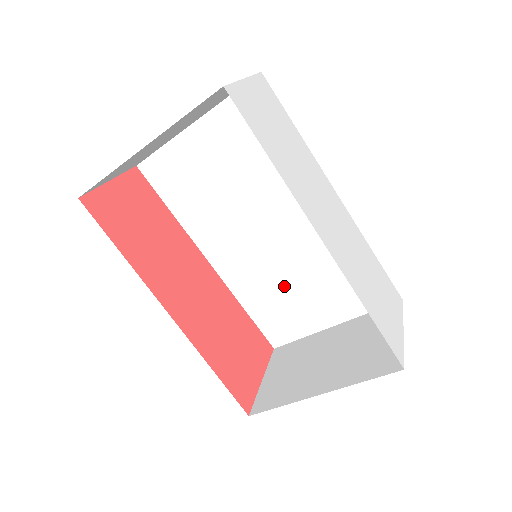
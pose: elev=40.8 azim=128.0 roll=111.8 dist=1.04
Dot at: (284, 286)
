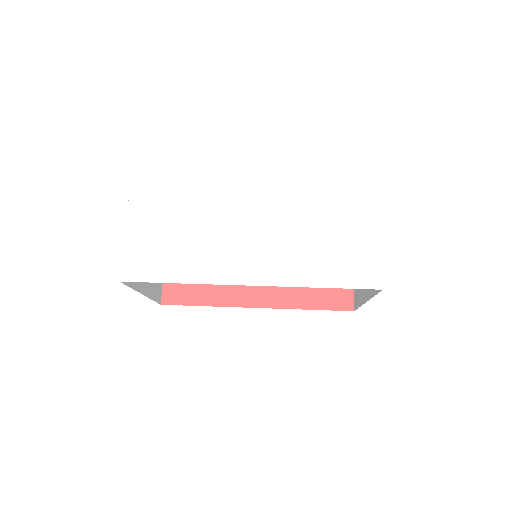
Dot at: occluded
